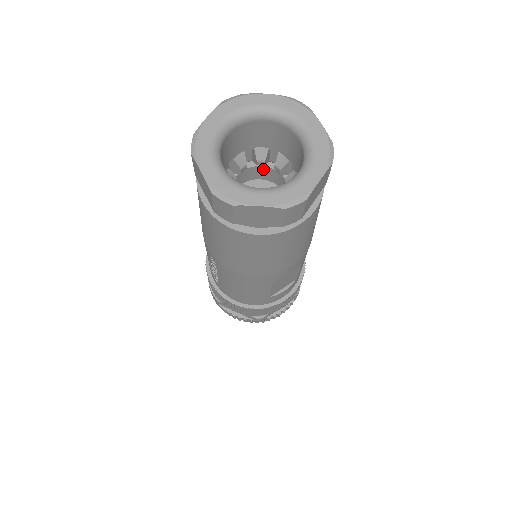
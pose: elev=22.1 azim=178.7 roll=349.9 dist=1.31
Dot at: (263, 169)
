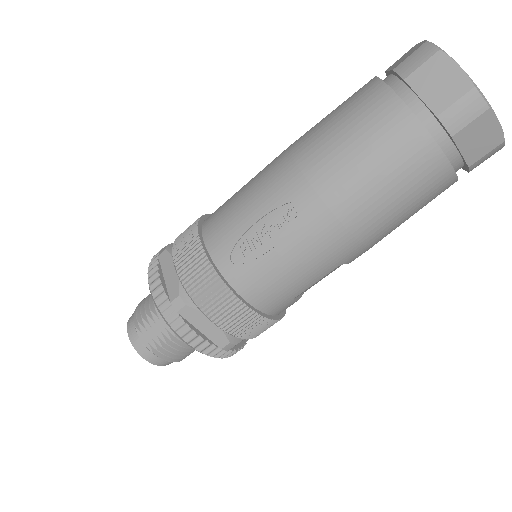
Dot at: occluded
